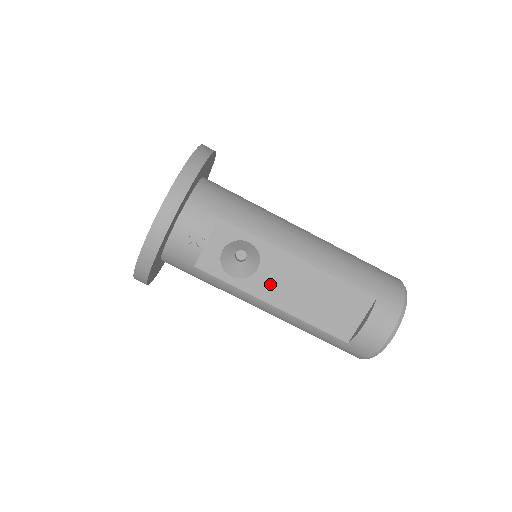
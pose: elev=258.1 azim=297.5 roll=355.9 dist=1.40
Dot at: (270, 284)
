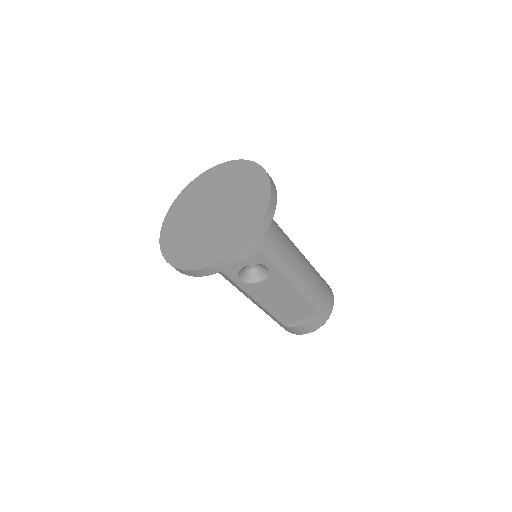
Dot at: (263, 290)
